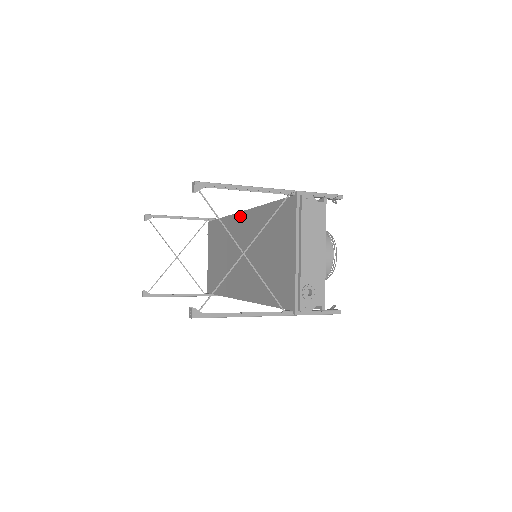
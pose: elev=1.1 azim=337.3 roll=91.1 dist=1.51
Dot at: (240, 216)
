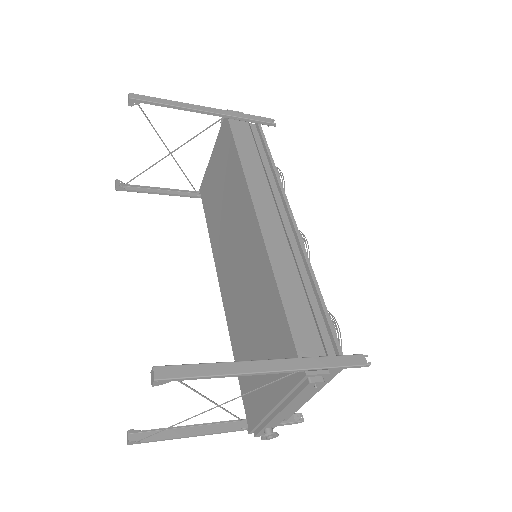
Dot at: (252, 215)
